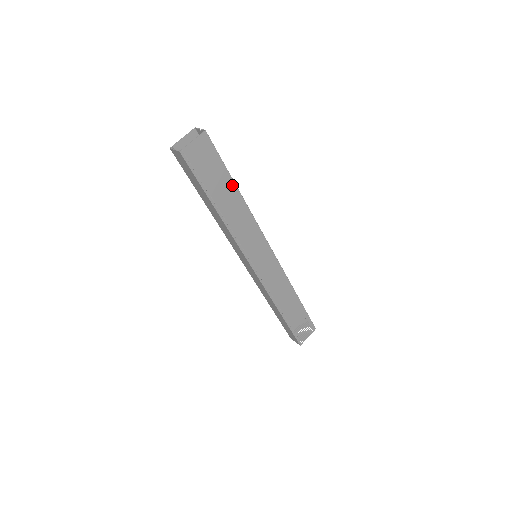
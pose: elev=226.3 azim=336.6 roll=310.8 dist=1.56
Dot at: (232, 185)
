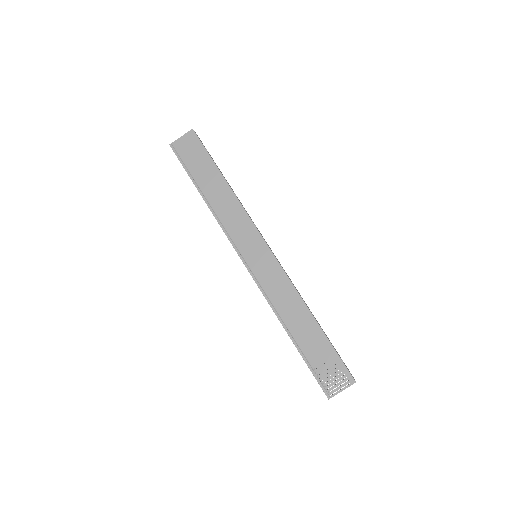
Dot at: (218, 174)
